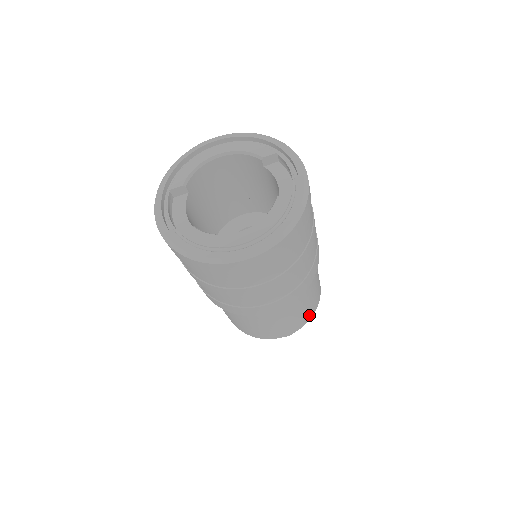
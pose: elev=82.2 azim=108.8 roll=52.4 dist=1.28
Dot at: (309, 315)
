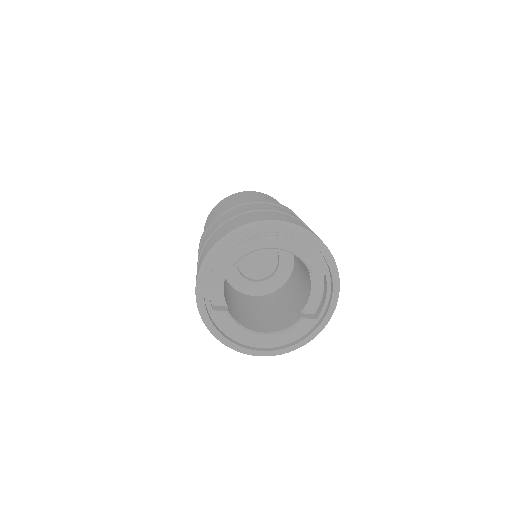
Dot at: occluded
